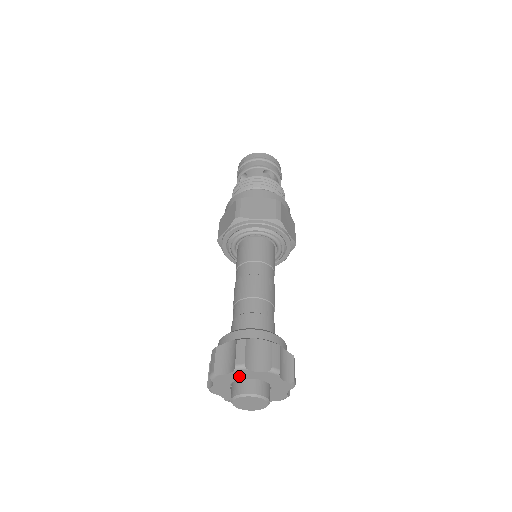
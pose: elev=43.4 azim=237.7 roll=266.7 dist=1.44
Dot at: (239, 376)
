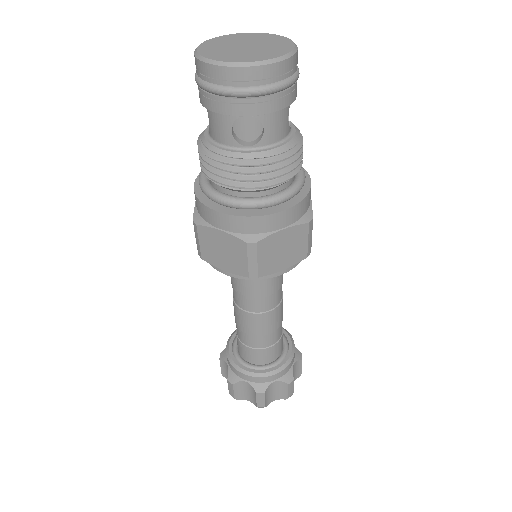
Dot at: occluded
